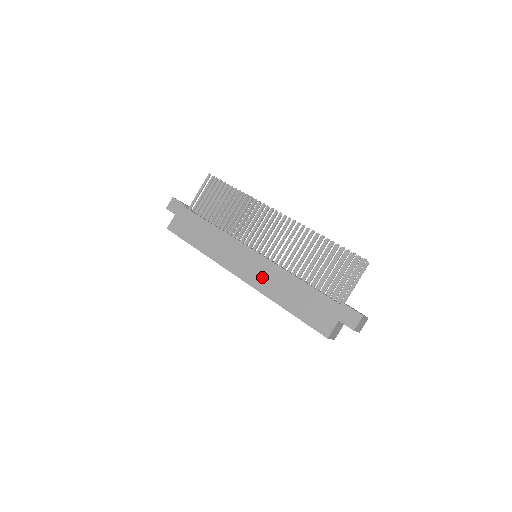
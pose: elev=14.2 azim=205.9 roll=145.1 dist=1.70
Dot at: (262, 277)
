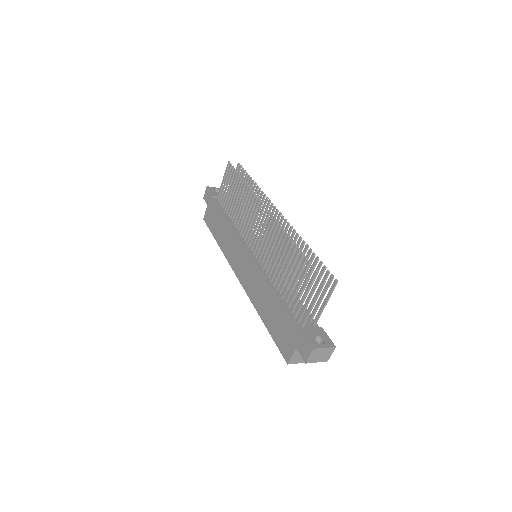
Dot at: (251, 283)
